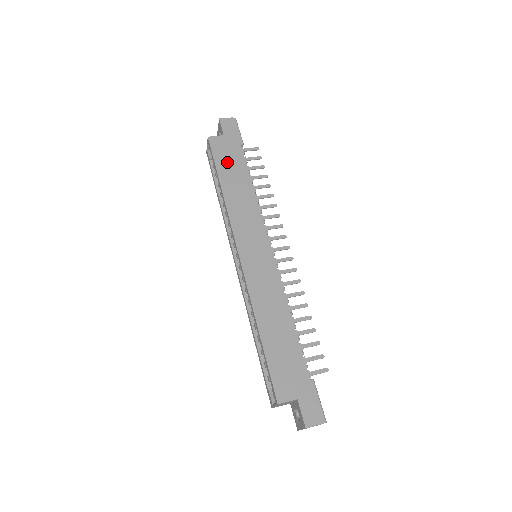
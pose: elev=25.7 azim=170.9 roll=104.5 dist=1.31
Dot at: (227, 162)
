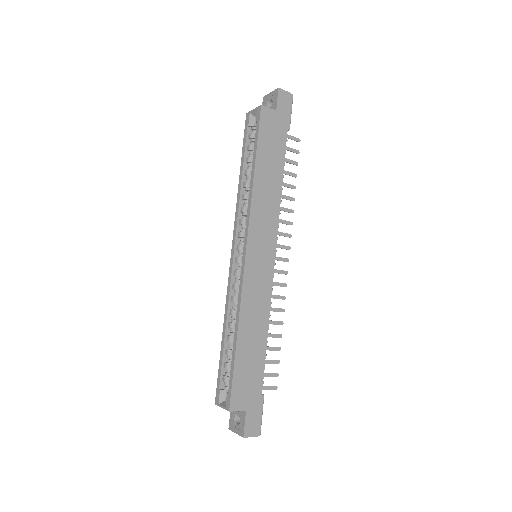
Dot at: (269, 145)
